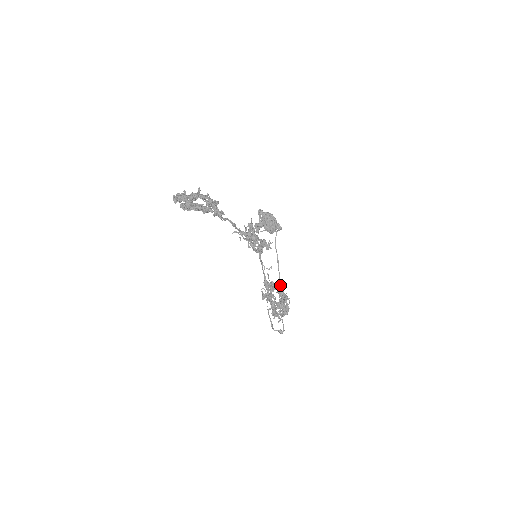
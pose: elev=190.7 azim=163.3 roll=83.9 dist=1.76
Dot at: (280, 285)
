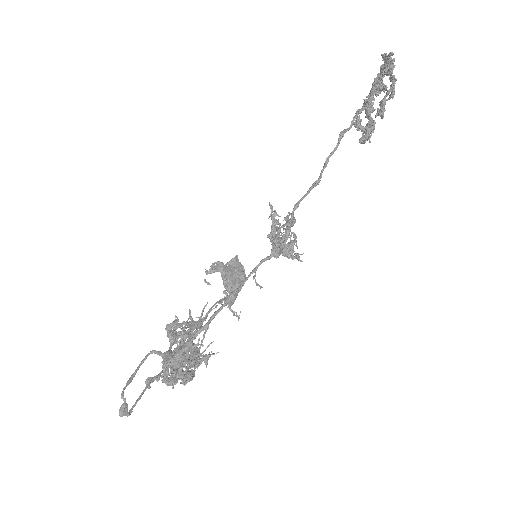
Dot at: occluded
